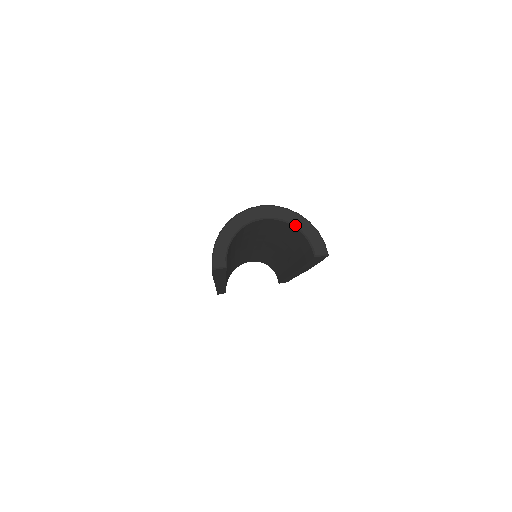
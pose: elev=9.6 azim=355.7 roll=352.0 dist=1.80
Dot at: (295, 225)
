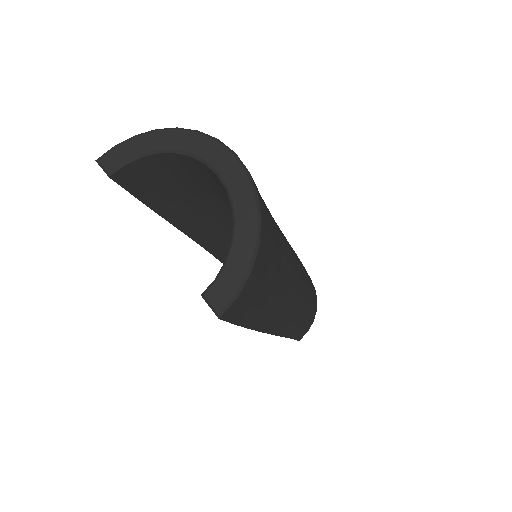
Dot at: (235, 226)
